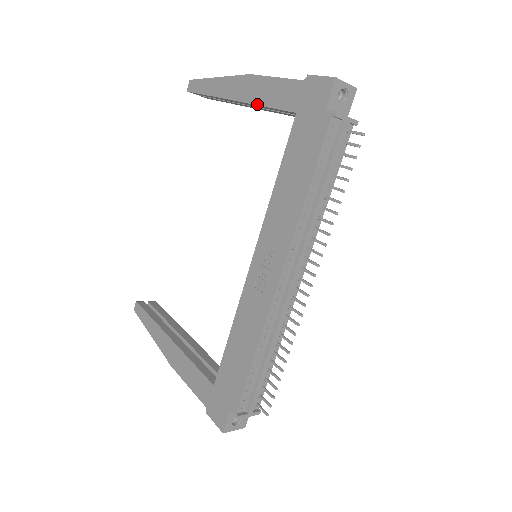
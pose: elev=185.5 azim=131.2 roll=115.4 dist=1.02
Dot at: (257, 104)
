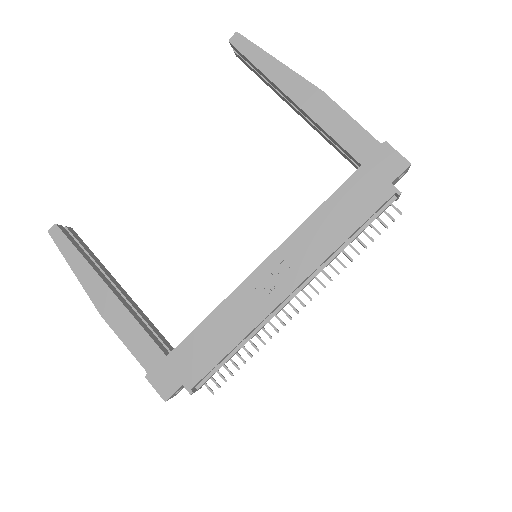
Dot at: (321, 126)
